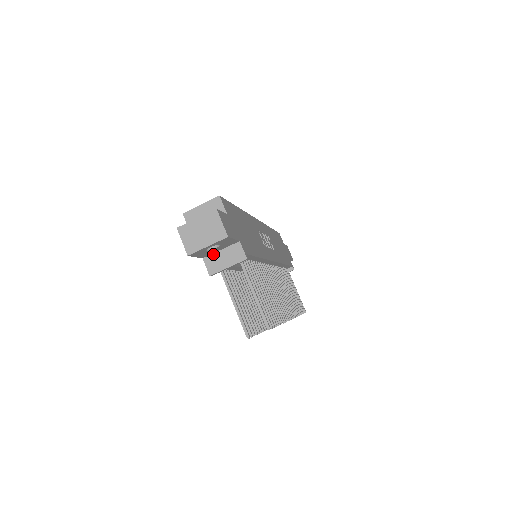
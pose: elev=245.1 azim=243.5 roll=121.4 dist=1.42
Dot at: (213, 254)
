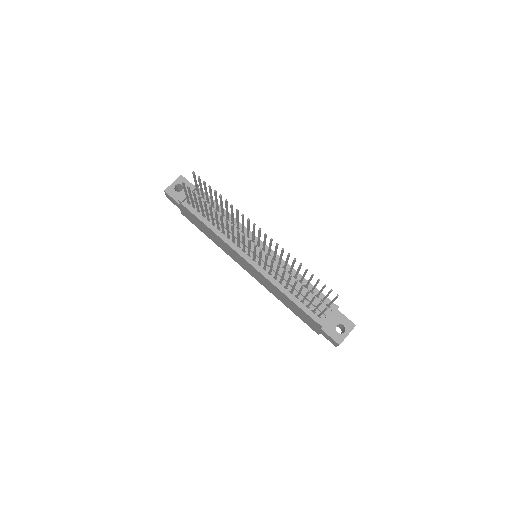
Dot at: occluded
